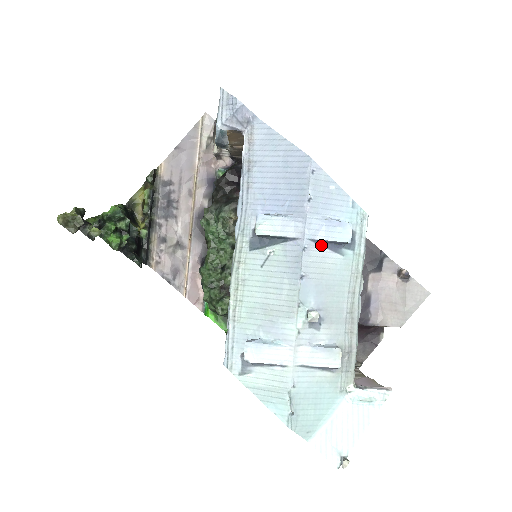
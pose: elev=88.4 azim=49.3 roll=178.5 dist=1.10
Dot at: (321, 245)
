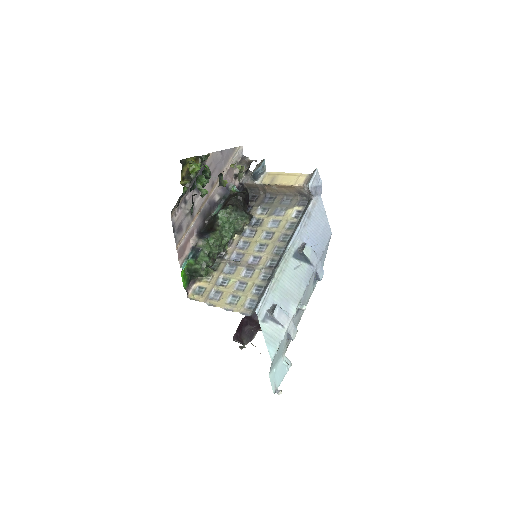
Dot at: (315, 275)
